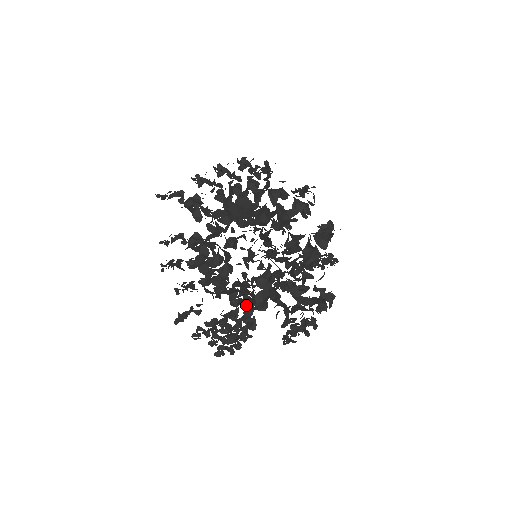
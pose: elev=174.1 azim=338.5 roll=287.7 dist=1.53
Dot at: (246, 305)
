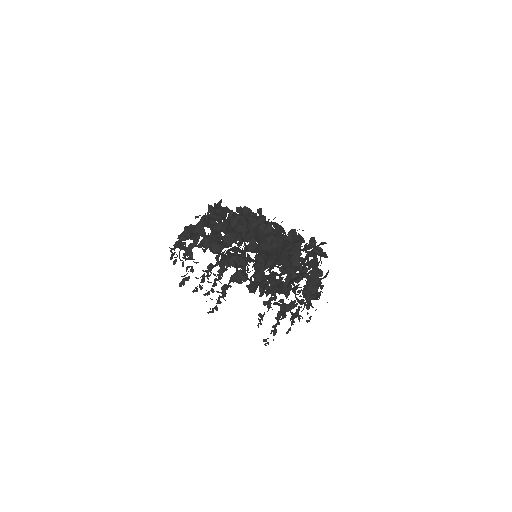
Dot at: occluded
